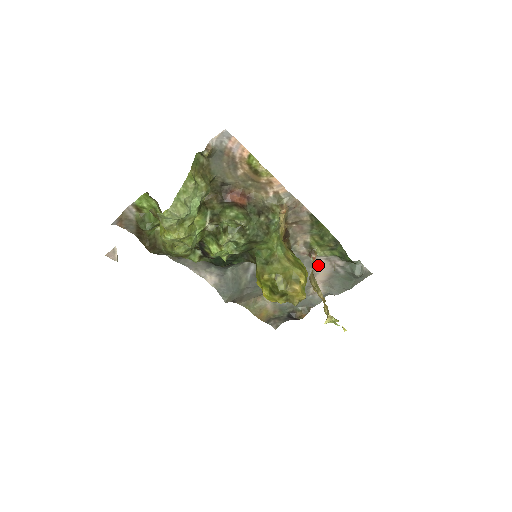
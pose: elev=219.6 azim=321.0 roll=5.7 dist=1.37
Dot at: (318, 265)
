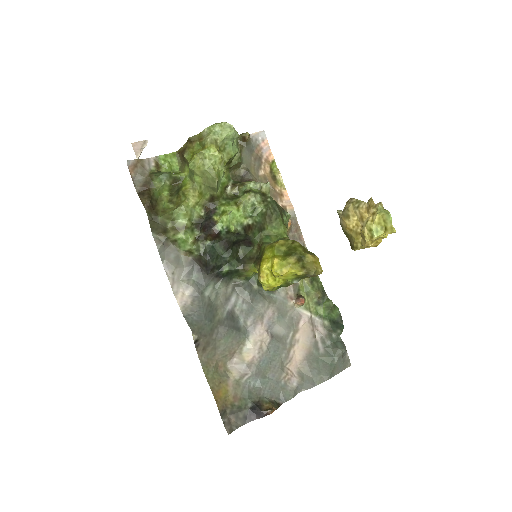
Dot at: (300, 326)
